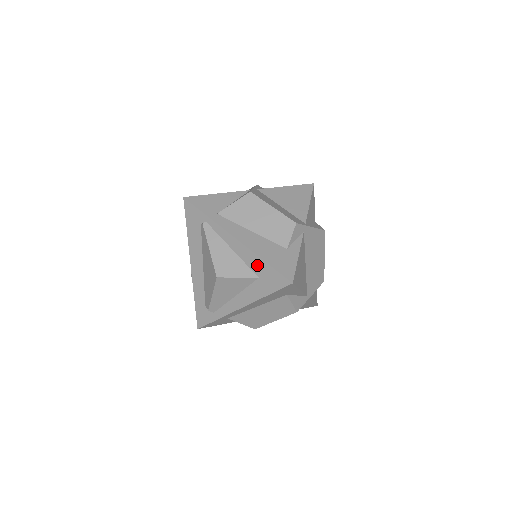
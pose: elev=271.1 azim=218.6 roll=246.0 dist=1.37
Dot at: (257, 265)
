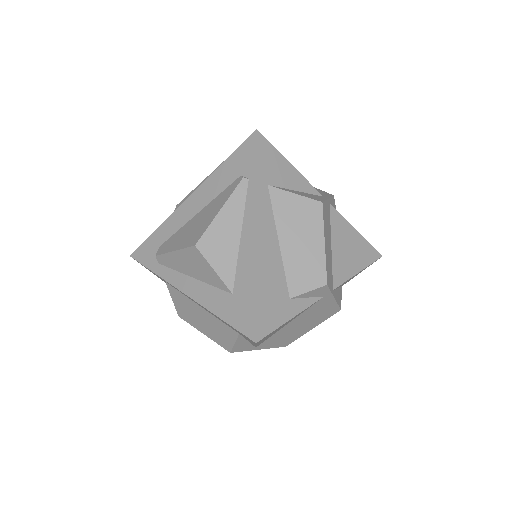
Dot at: (245, 282)
